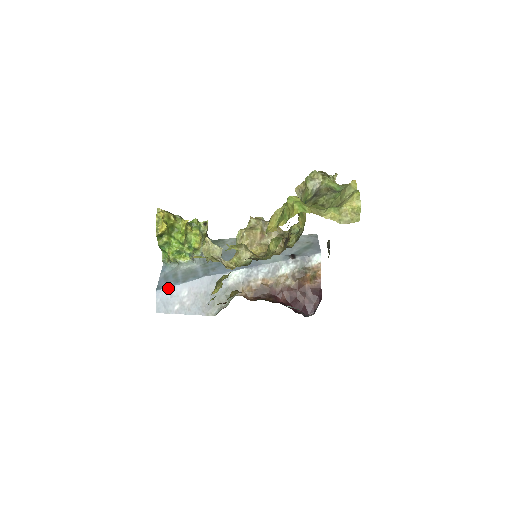
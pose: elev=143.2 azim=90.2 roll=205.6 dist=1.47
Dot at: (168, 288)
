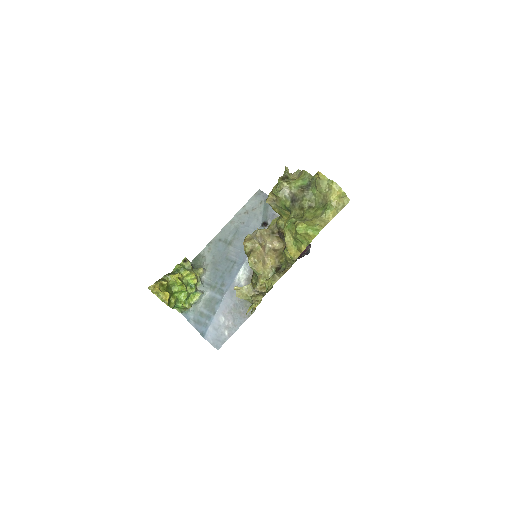
Dot at: (209, 328)
